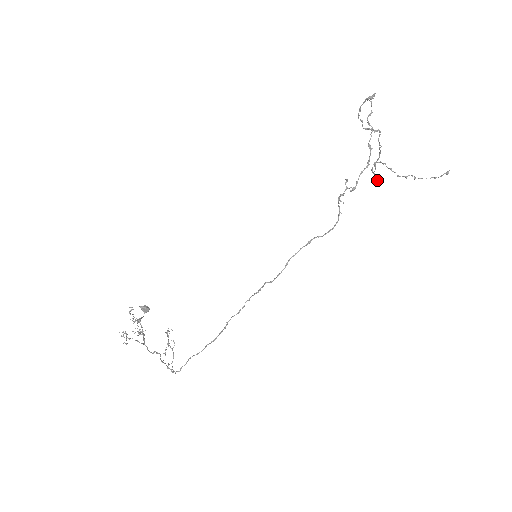
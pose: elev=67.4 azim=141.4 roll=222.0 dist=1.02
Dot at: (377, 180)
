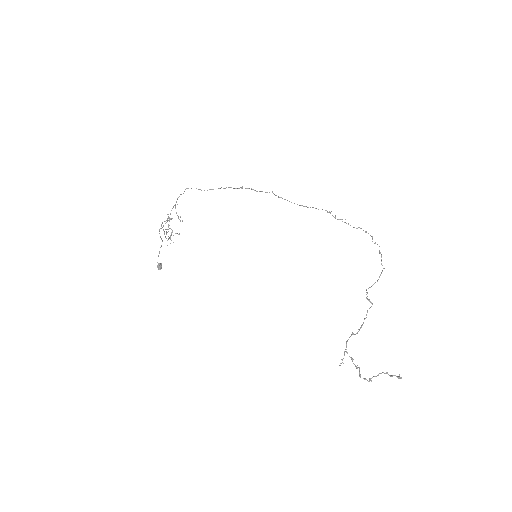
Dot at: (343, 363)
